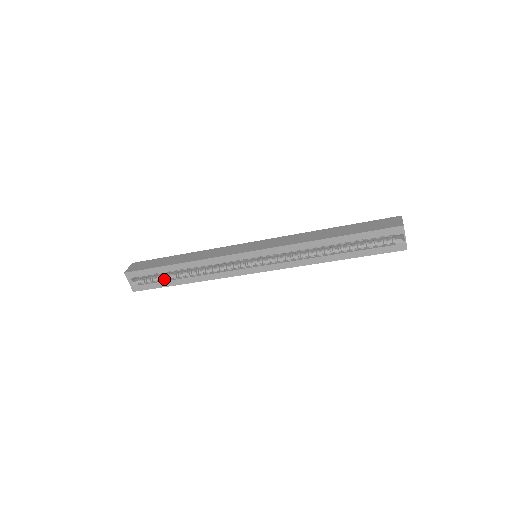
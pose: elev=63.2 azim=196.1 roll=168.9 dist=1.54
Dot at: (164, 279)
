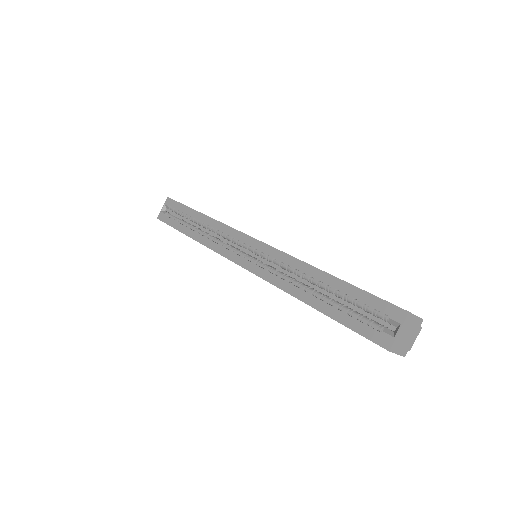
Dot at: (182, 223)
